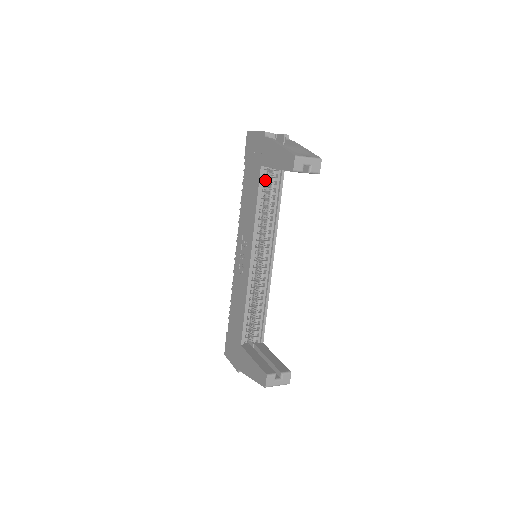
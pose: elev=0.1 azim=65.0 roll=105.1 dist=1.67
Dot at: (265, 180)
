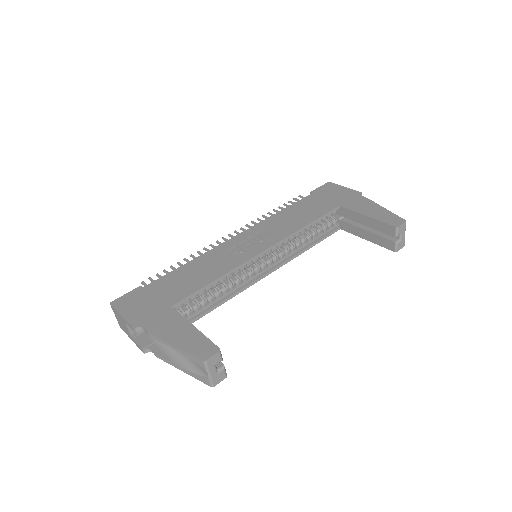
Dot at: (327, 218)
